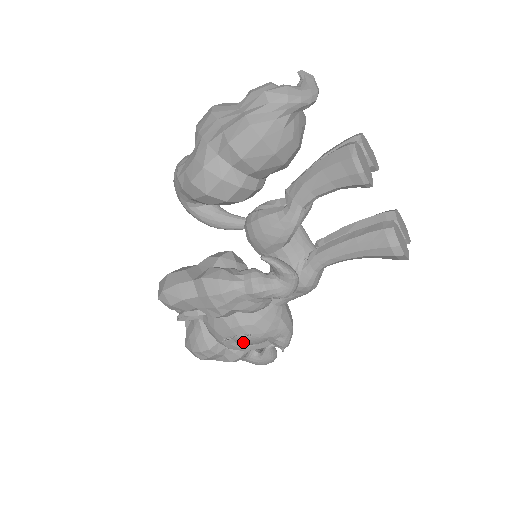
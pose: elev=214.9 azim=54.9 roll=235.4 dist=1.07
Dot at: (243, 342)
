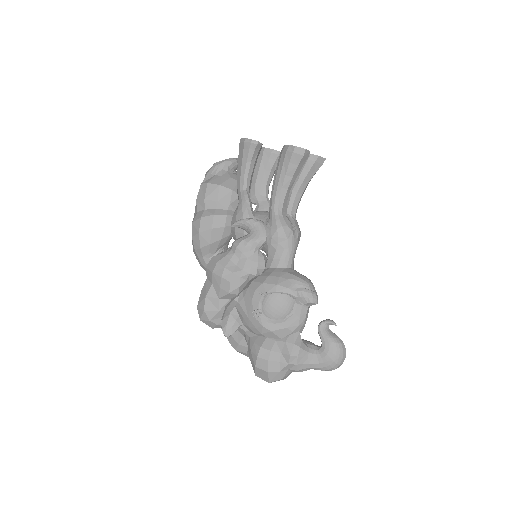
Dot at: (271, 310)
